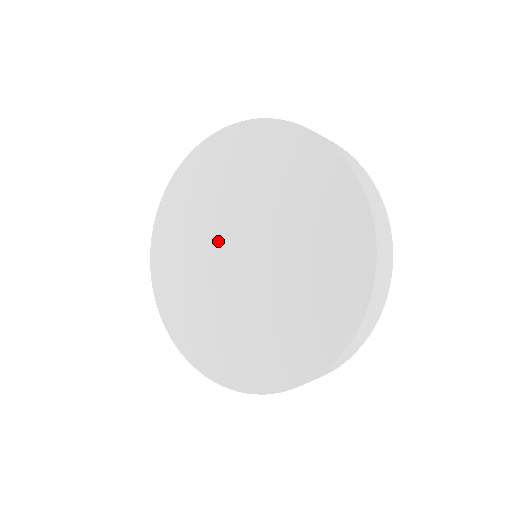
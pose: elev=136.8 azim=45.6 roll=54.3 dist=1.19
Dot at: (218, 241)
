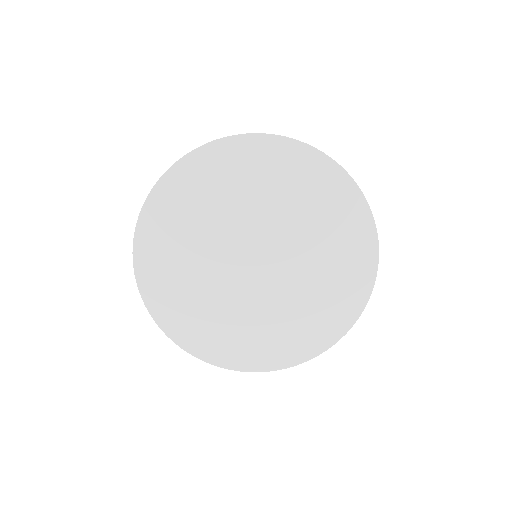
Dot at: (224, 269)
